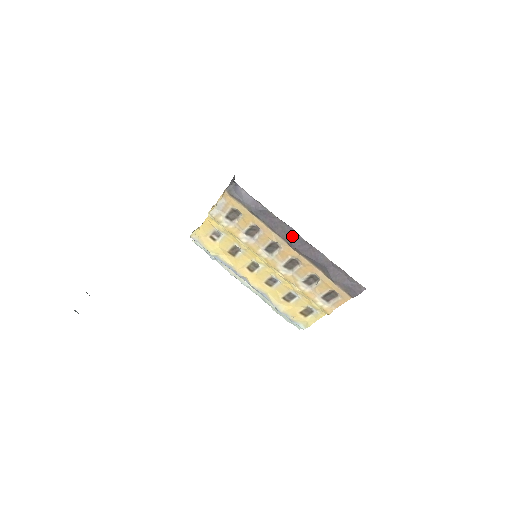
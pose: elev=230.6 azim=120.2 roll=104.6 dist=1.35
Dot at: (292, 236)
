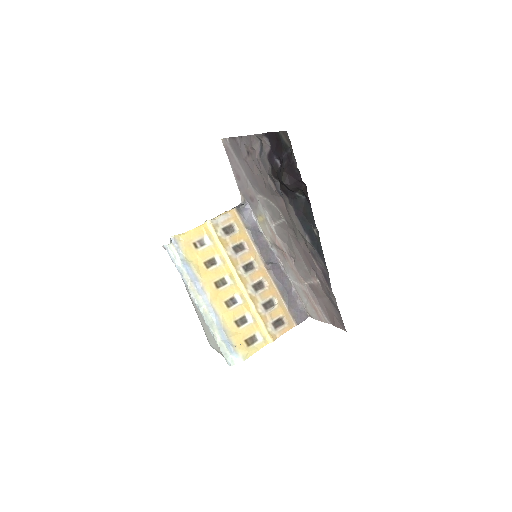
Dot at: (271, 260)
